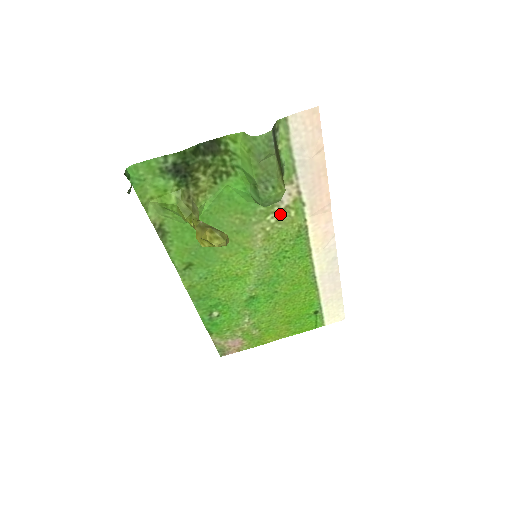
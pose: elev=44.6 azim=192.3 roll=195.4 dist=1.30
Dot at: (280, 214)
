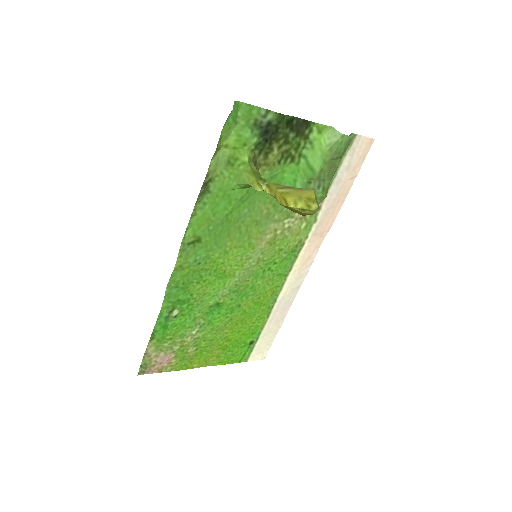
Dot at: (295, 222)
